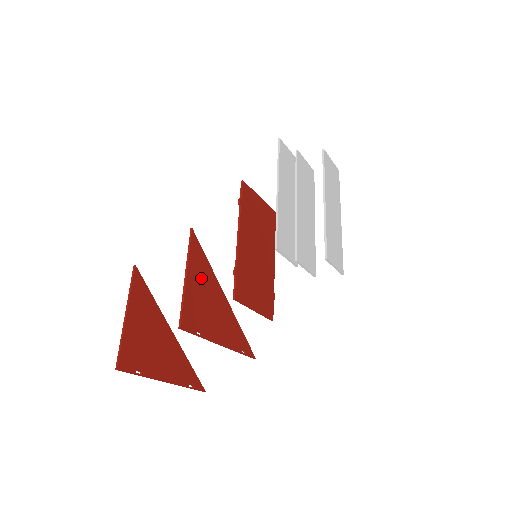
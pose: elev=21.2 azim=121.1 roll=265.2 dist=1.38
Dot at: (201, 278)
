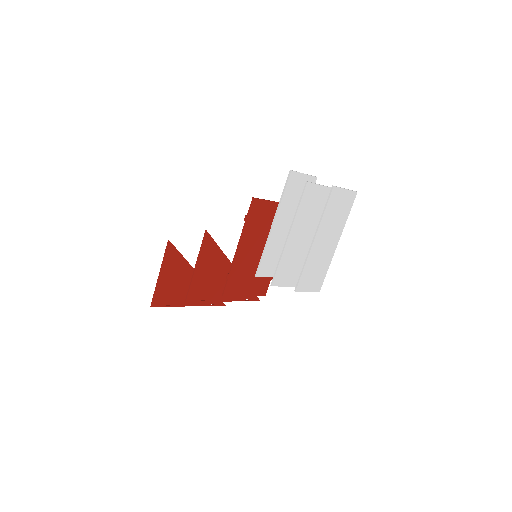
Dot at: (211, 264)
